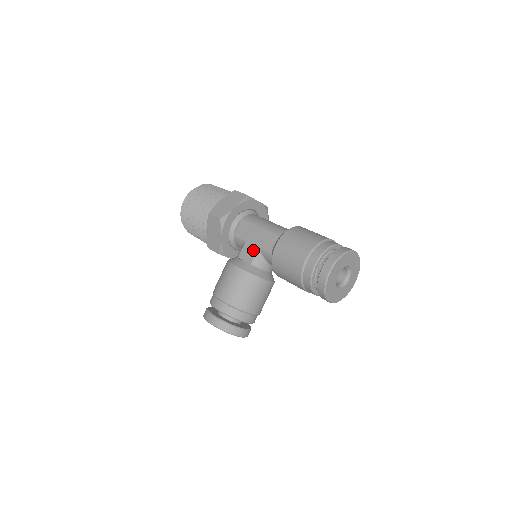
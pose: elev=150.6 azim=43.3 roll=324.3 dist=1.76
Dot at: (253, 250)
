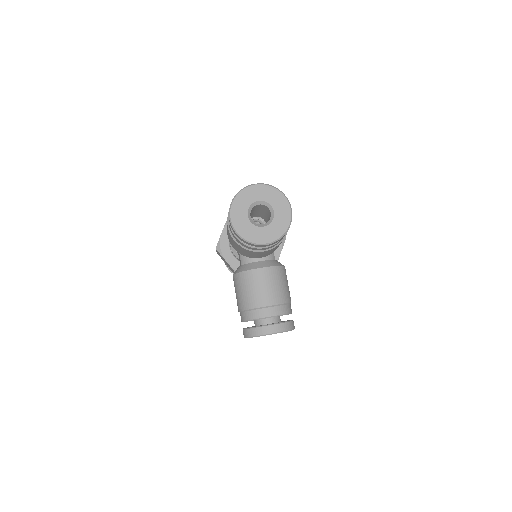
Dot at: (239, 253)
